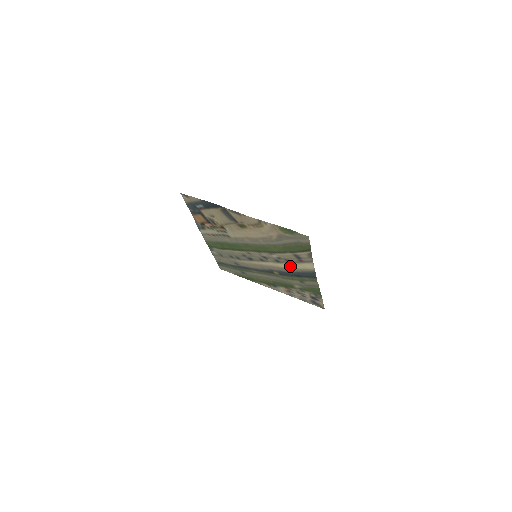
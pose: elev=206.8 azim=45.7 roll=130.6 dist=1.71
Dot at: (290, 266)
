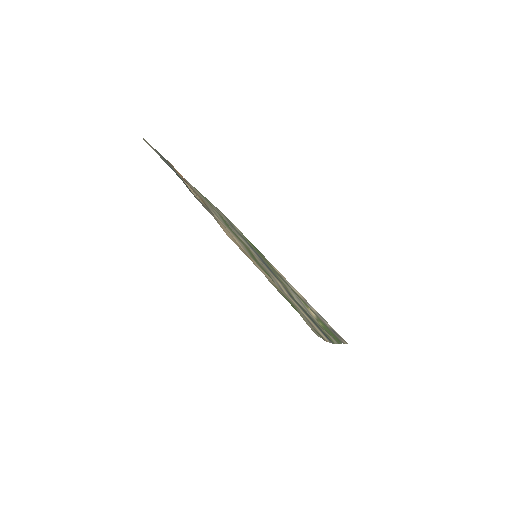
Dot at: occluded
